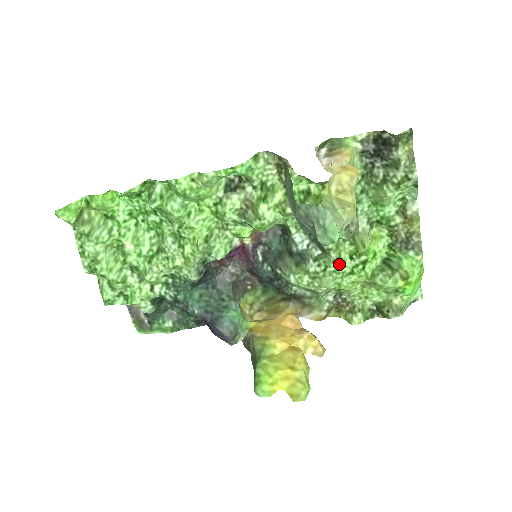
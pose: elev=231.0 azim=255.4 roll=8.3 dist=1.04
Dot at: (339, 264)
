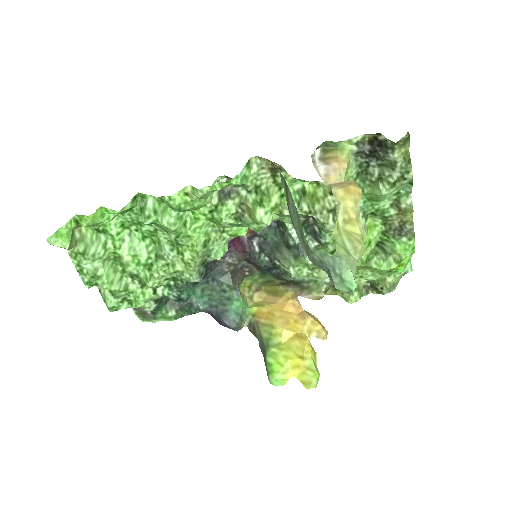
Dot at: occluded
